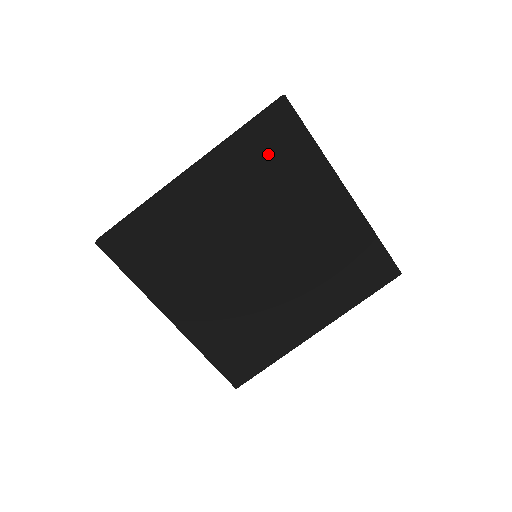
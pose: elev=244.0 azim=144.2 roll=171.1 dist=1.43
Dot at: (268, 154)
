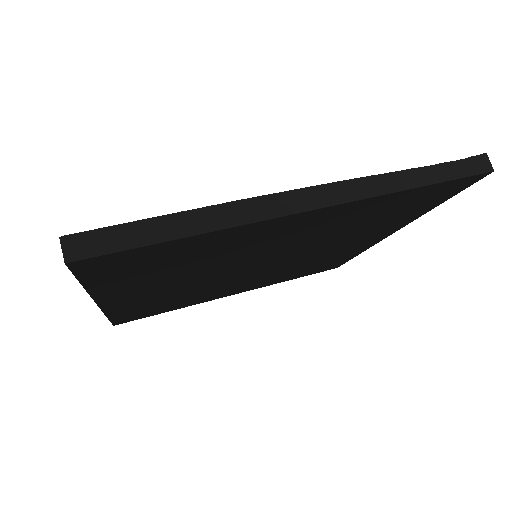
Dot at: (398, 208)
